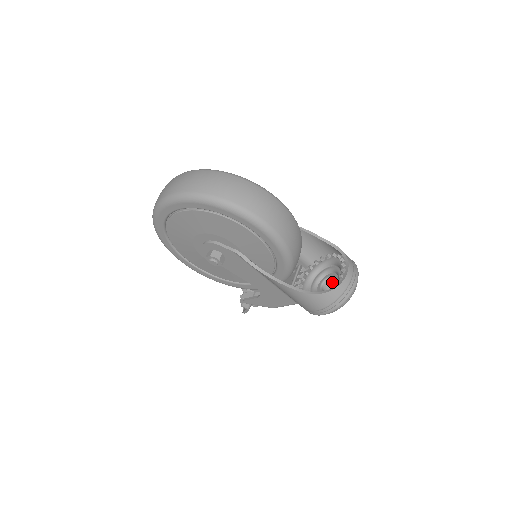
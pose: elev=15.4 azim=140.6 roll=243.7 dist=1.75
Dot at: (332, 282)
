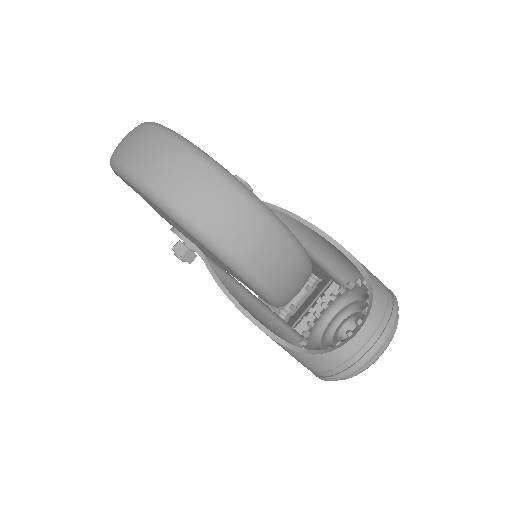
Dot at: occluded
